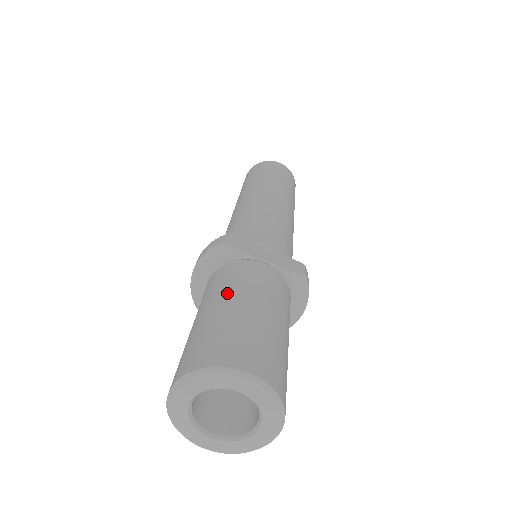
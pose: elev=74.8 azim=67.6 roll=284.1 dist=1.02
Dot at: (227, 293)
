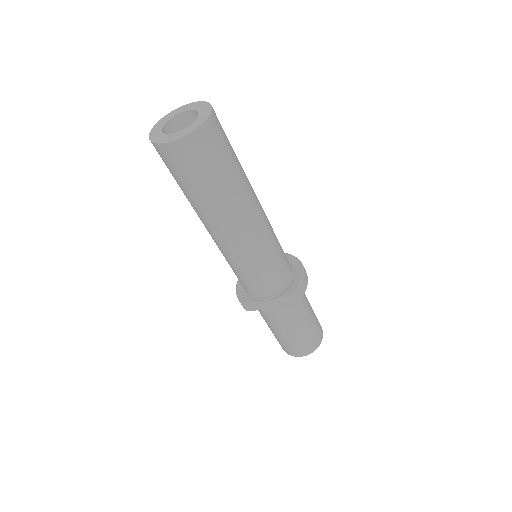
Dot at: (271, 328)
